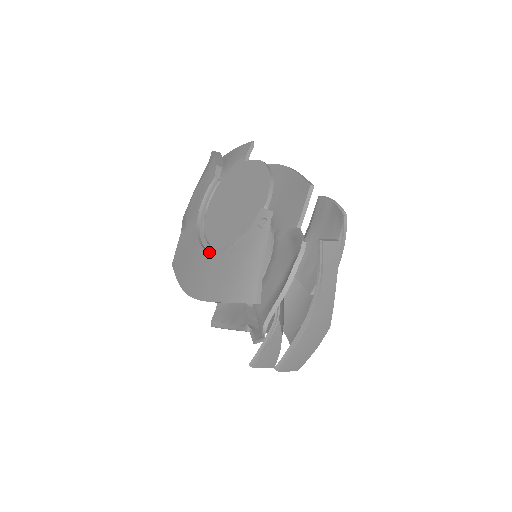
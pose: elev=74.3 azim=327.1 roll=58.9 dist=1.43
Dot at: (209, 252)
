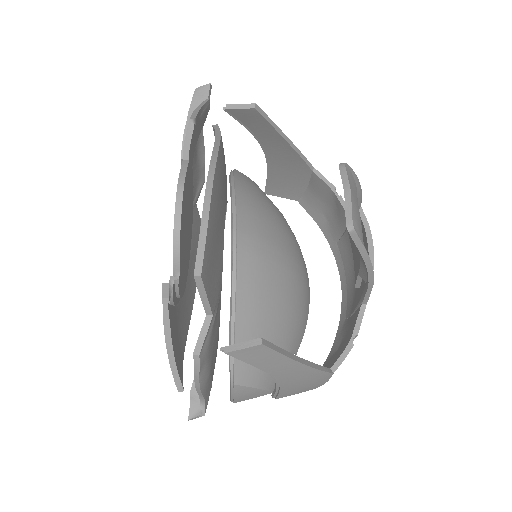
Dot at: occluded
